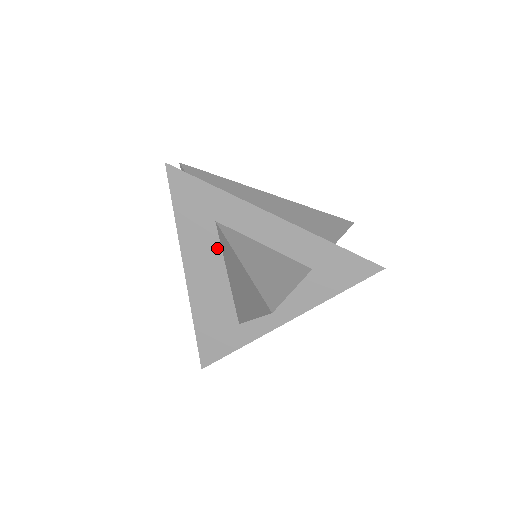
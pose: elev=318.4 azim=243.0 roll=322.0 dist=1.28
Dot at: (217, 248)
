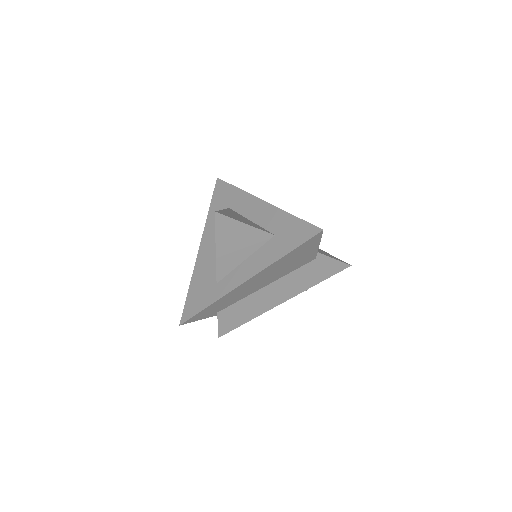
Dot at: occluded
